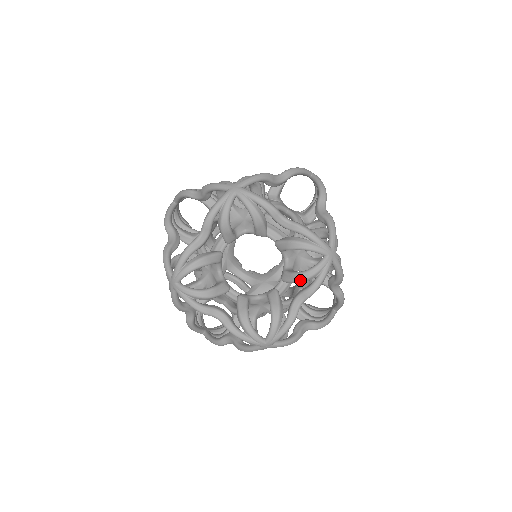
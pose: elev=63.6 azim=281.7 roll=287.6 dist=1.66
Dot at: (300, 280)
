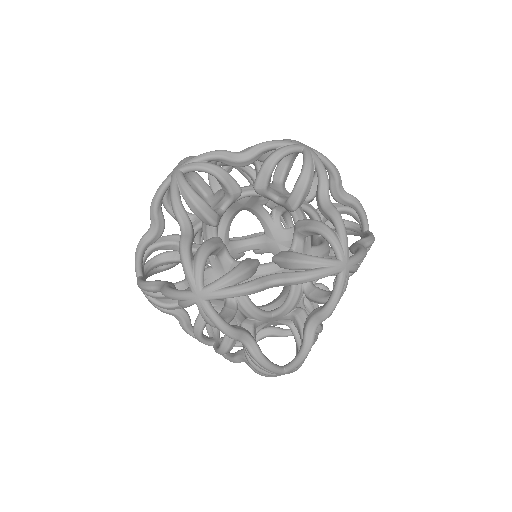
Dot at: (305, 182)
